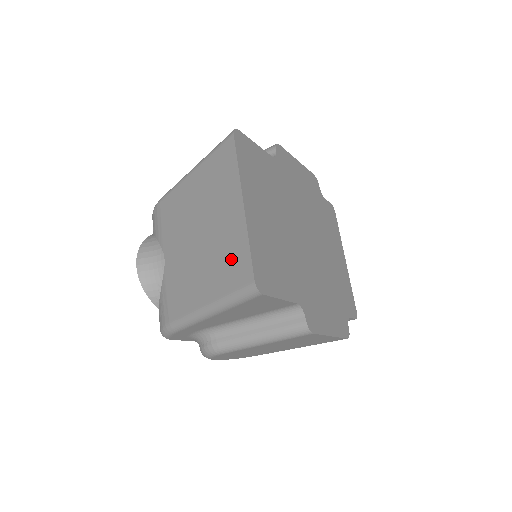
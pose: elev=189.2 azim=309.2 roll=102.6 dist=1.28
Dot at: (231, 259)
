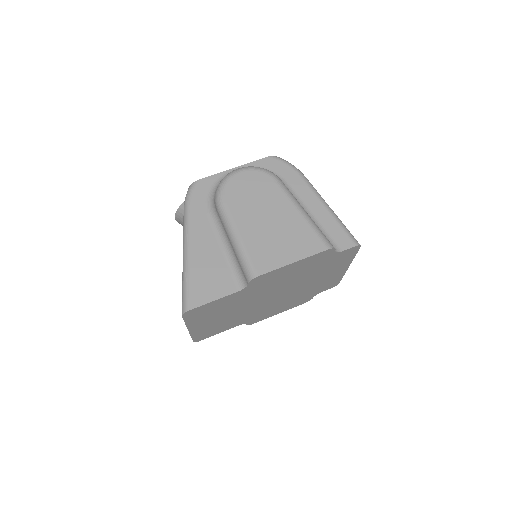
Dot at: occluded
